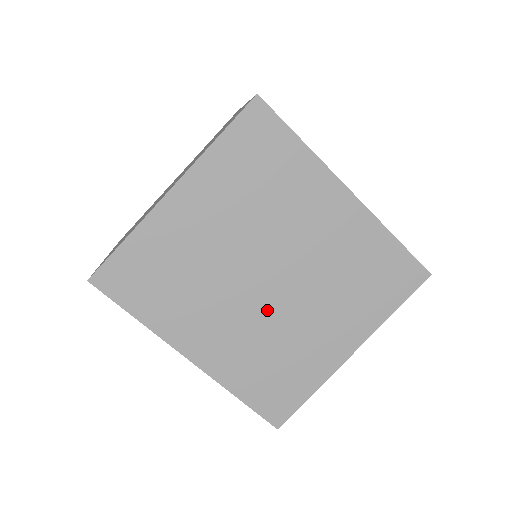
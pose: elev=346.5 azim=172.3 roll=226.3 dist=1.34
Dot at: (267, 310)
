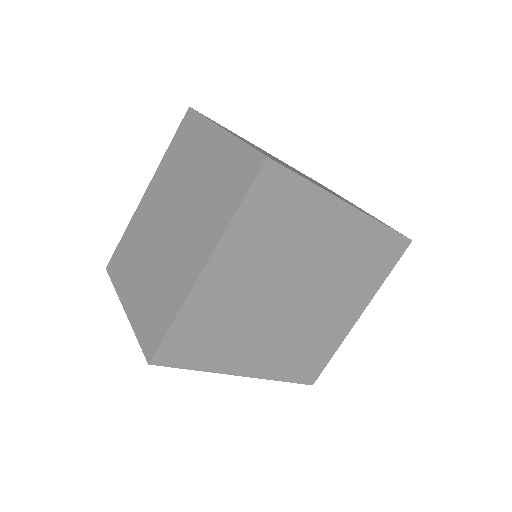
Dot at: (297, 318)
